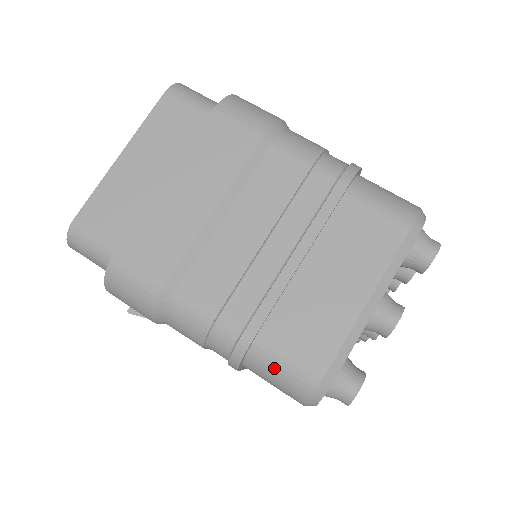
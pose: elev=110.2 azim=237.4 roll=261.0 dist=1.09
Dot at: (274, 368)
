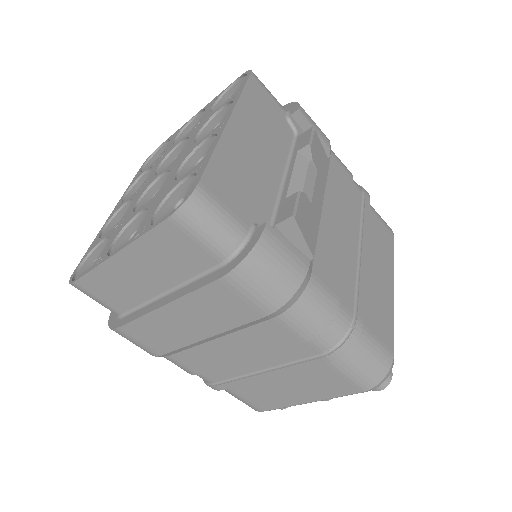
Dot at: occluded
